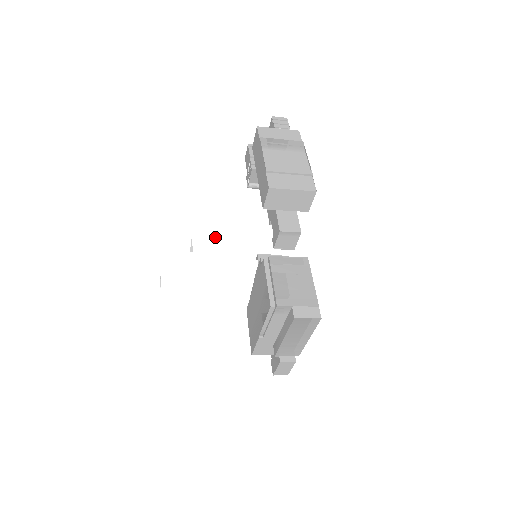
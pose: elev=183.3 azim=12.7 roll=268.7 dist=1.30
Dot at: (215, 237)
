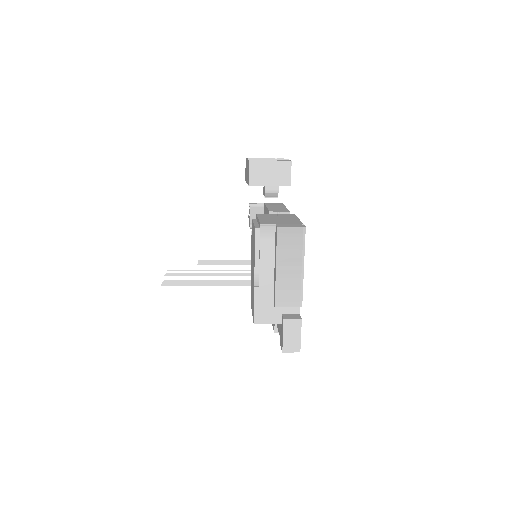
Dot at: (220, 260)
